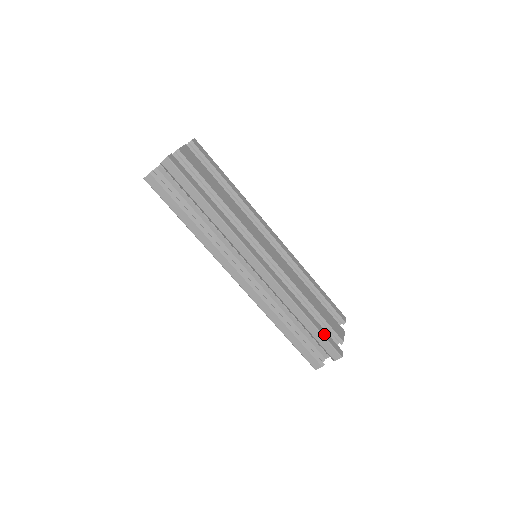
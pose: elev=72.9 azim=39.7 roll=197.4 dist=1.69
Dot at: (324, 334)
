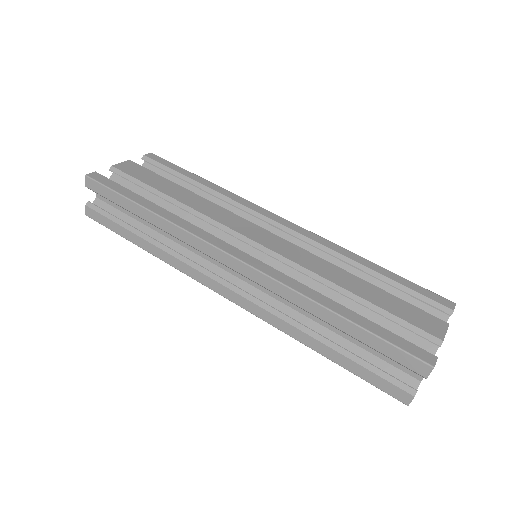
Dot at: (381, 334)
